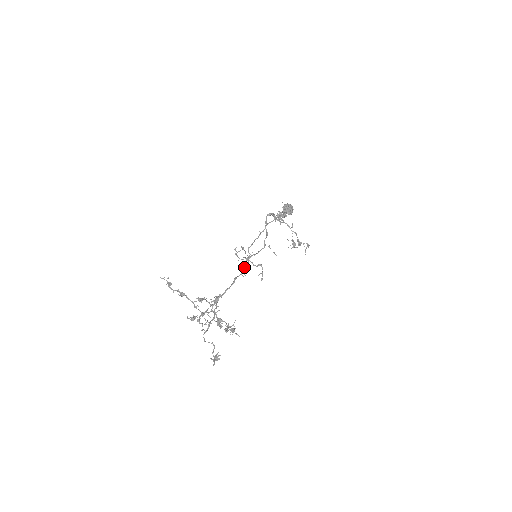
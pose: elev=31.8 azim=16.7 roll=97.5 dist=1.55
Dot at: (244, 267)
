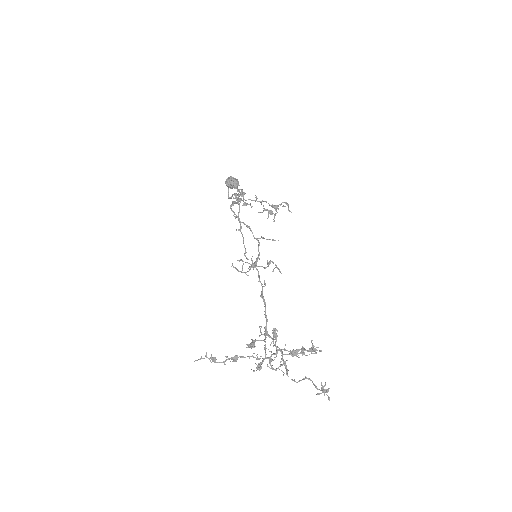
Dot at: (258, 277)
